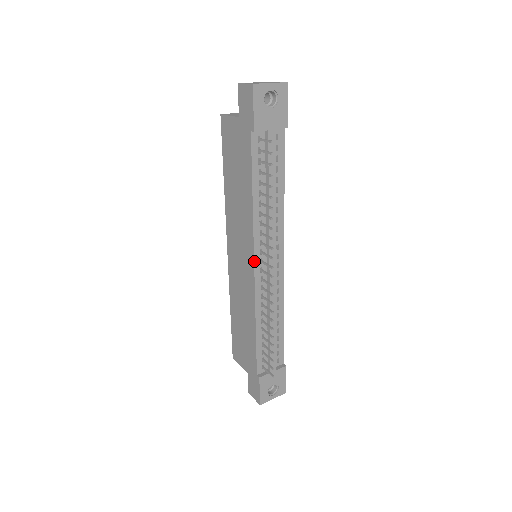
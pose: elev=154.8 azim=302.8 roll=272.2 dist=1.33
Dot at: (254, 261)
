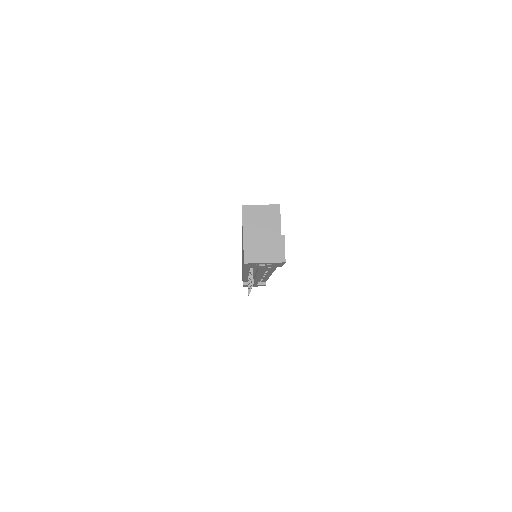
Dot at: (243, 274)
